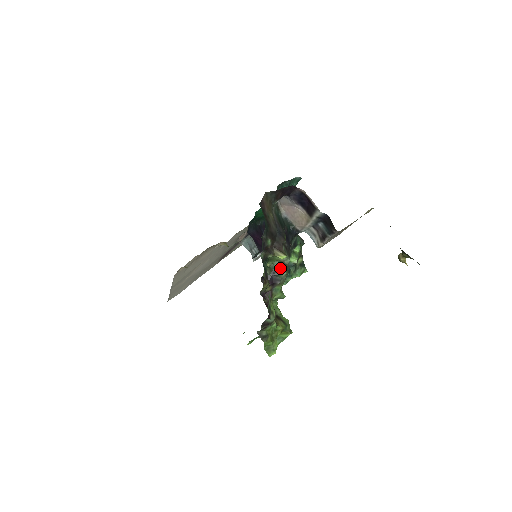
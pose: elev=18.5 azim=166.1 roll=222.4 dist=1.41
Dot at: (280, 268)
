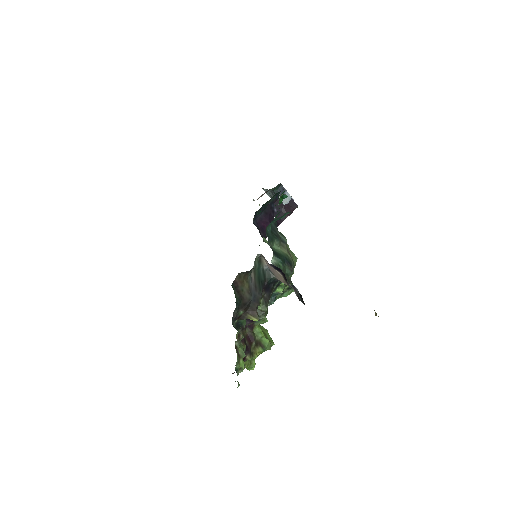
Dot at: (259, 313)
